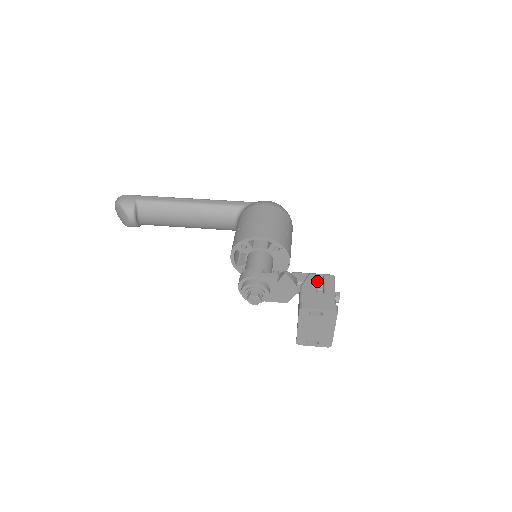
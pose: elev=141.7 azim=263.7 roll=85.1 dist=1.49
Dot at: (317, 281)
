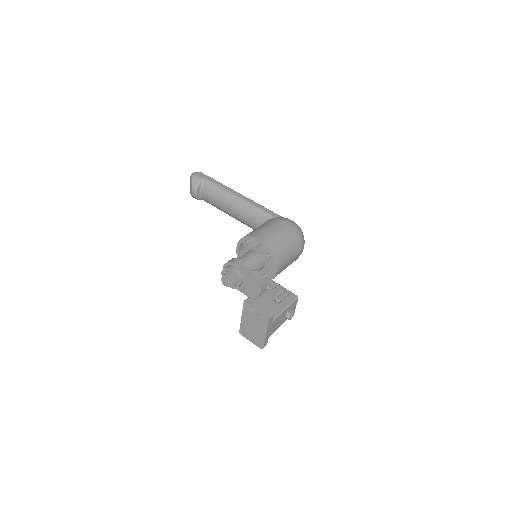
Dot at: (281, 293)
